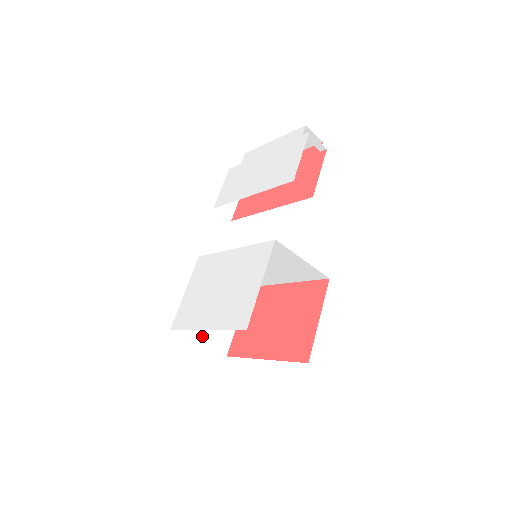
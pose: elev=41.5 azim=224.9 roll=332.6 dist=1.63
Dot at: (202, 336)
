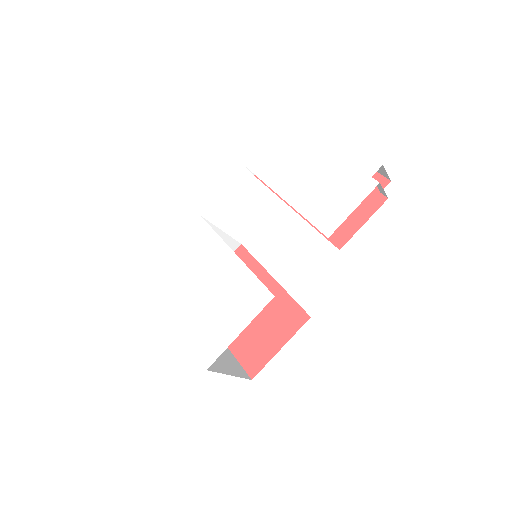
Dot at: occluded
